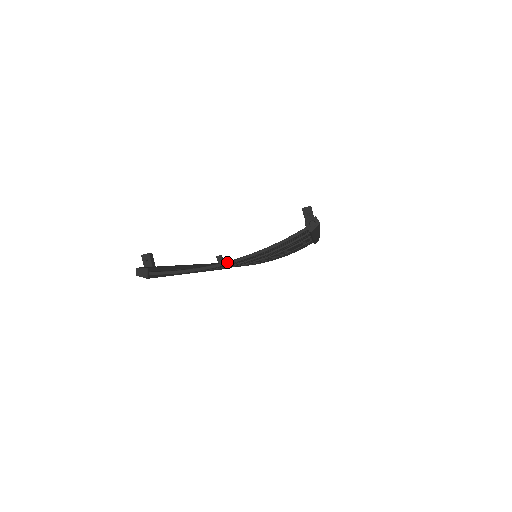
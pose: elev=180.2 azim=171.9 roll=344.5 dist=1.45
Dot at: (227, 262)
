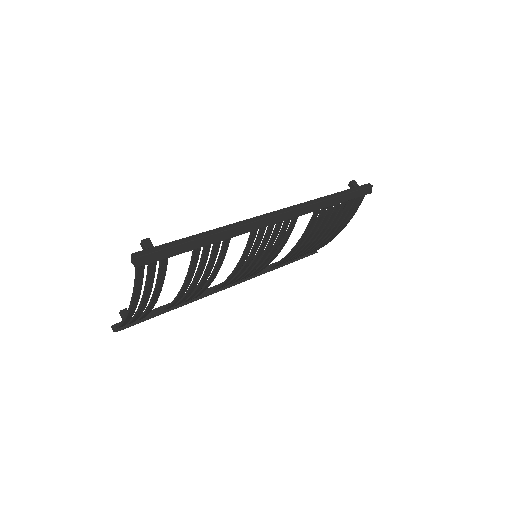
Dot at: (129, 308)
